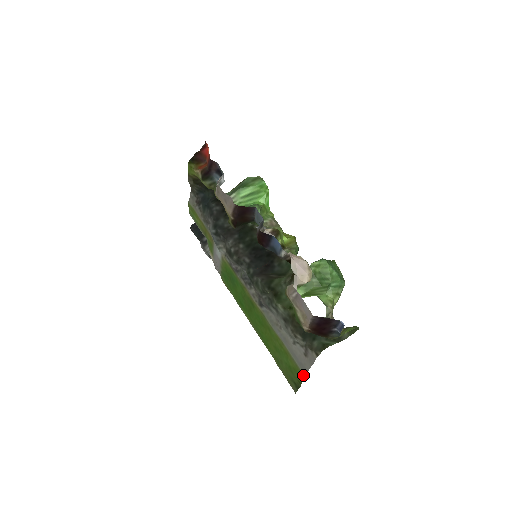
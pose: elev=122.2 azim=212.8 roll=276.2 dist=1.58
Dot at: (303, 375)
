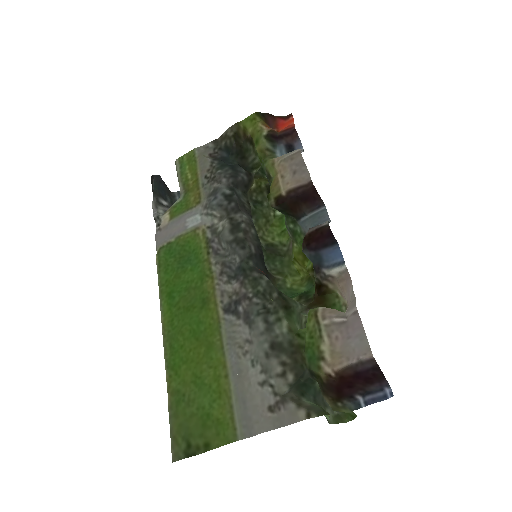
Dot at: (236, 437)
